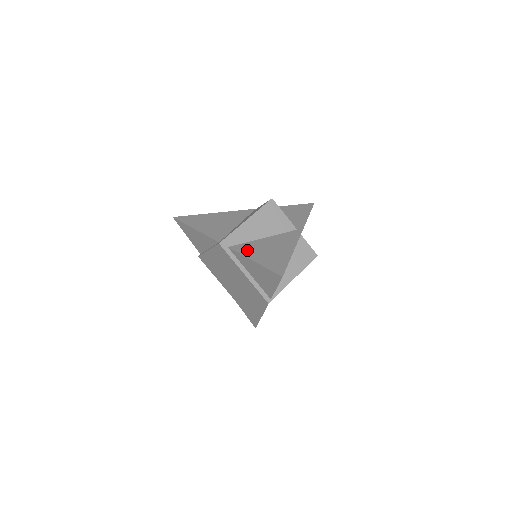
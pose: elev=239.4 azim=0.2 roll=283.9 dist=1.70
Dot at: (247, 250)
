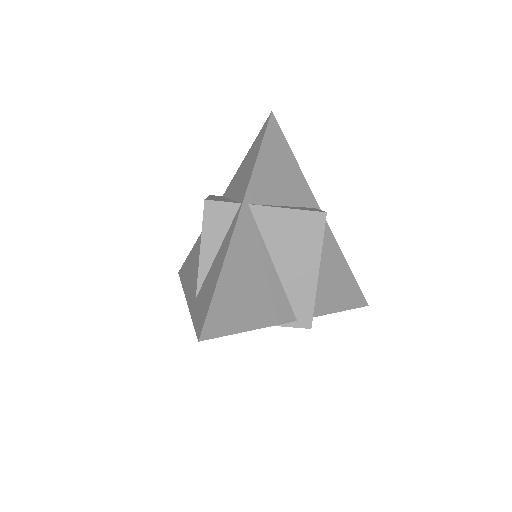
Dot at: (324, 302)
